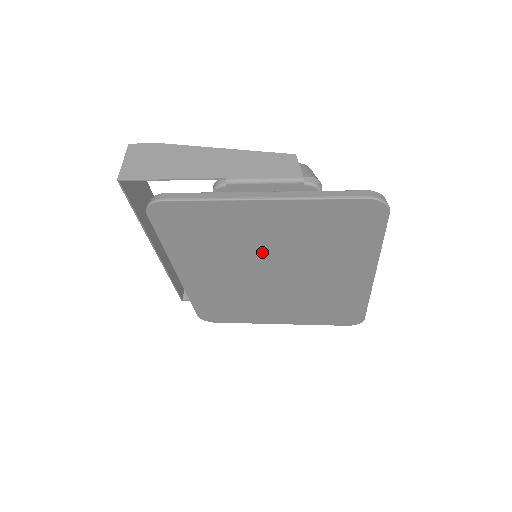
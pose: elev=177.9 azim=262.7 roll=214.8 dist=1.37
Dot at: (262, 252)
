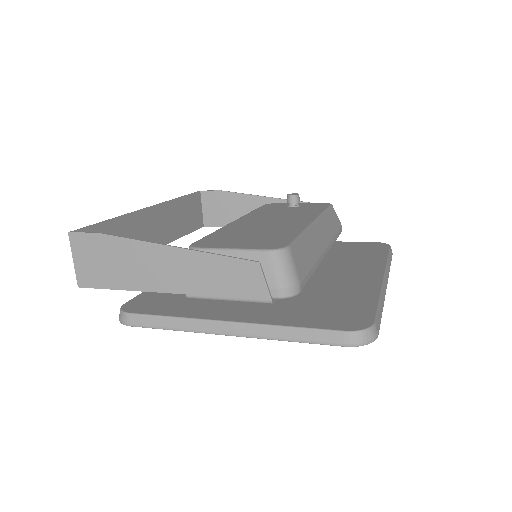
Dot at: occluded
